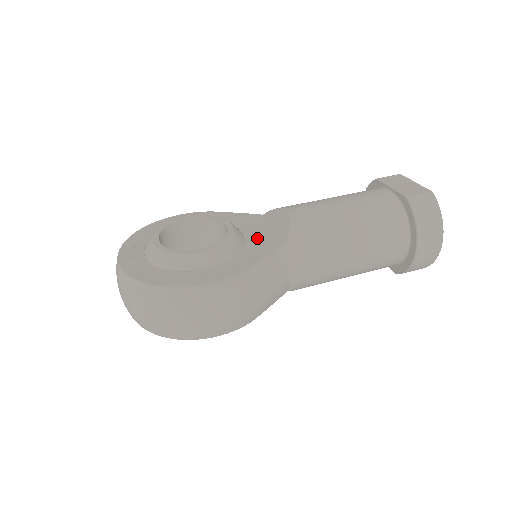
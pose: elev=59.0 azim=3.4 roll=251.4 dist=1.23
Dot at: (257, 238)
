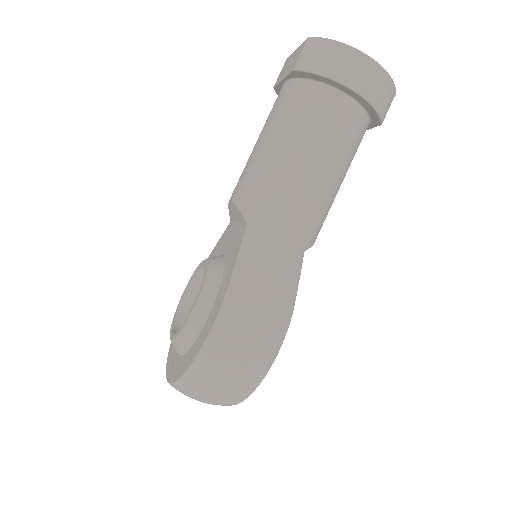
Dot at: (230, 246)
